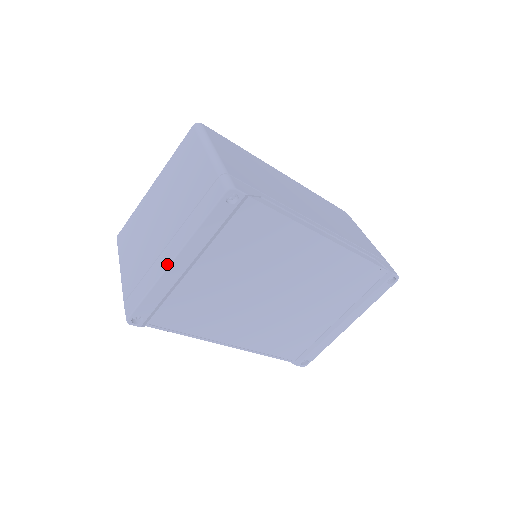
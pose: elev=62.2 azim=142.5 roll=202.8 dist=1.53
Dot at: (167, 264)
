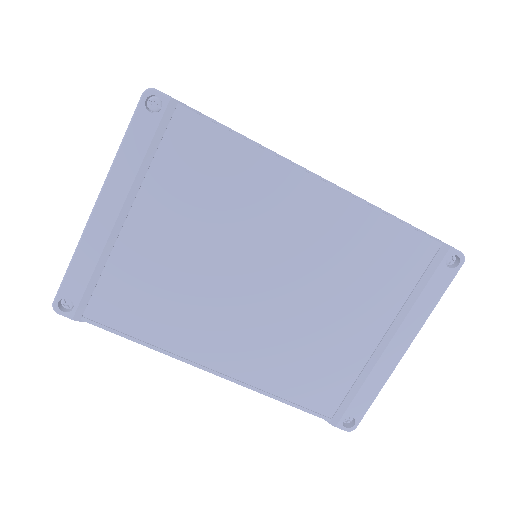
Dot at: (91, 213)
